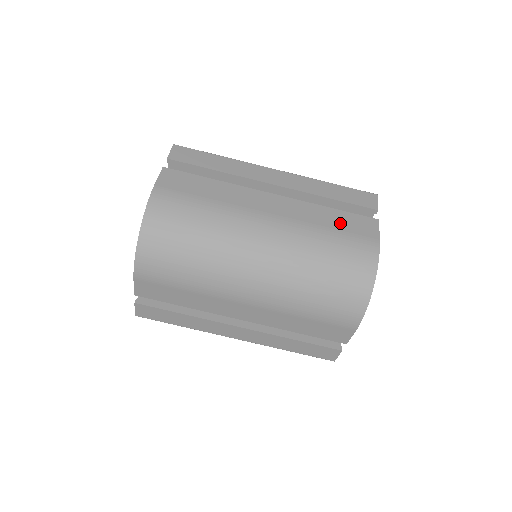
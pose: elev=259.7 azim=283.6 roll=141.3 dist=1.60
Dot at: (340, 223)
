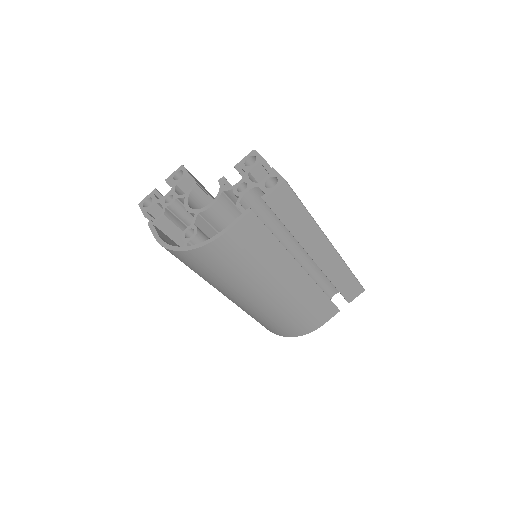
Dot at: (316, 307)
